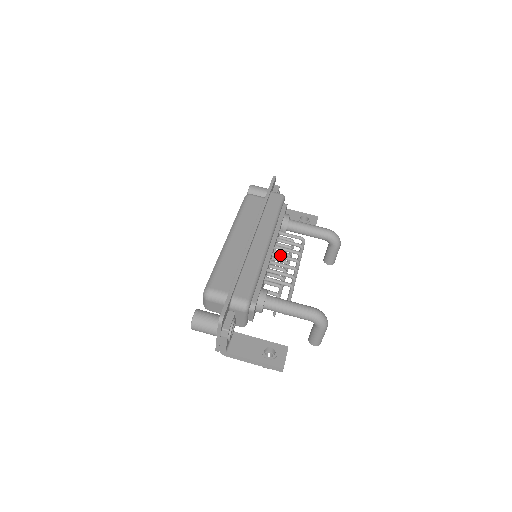
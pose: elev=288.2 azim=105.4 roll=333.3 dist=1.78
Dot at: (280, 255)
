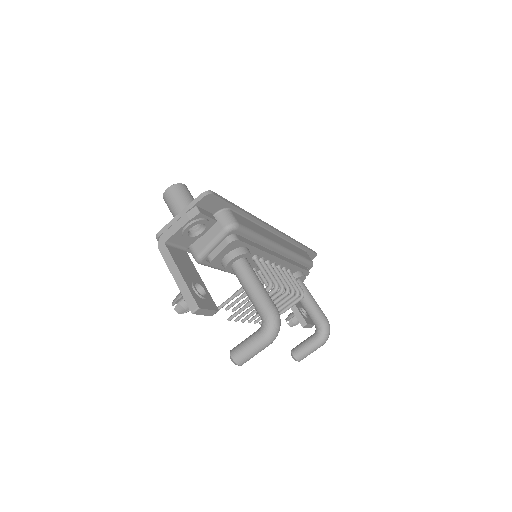
Dot at: occluded
